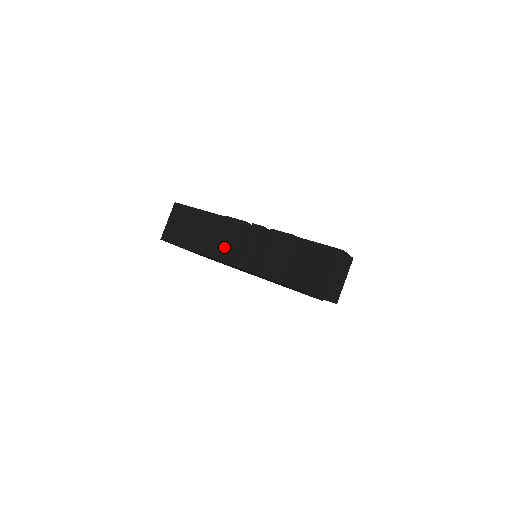
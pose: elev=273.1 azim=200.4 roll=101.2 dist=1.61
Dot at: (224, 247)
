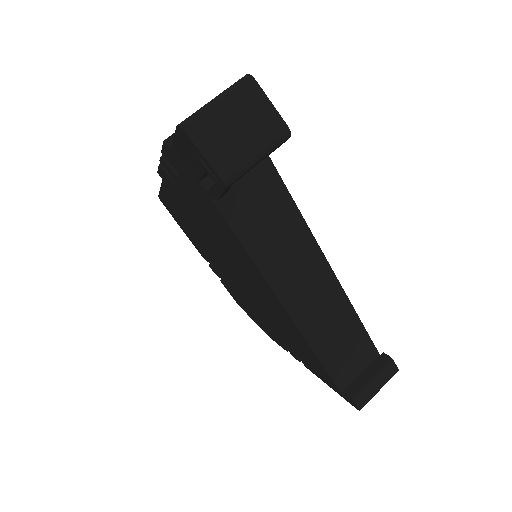
Dot at: occluded
